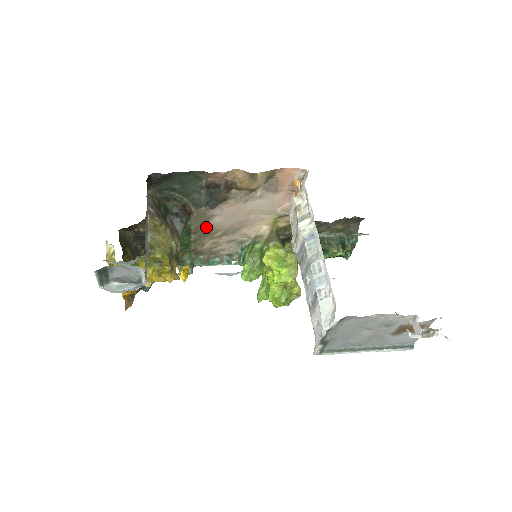
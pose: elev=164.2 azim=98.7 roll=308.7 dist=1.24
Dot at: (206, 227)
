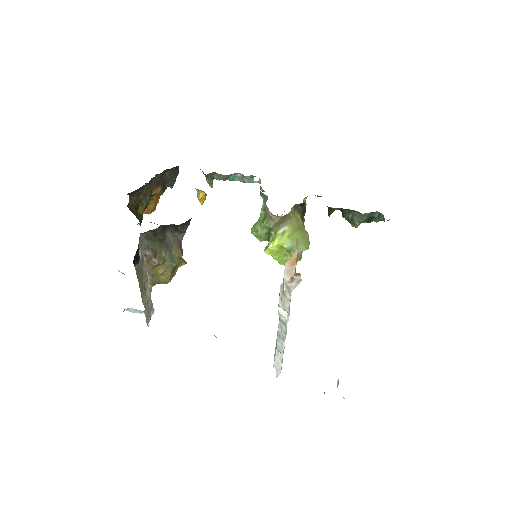
Dot at: occluded
